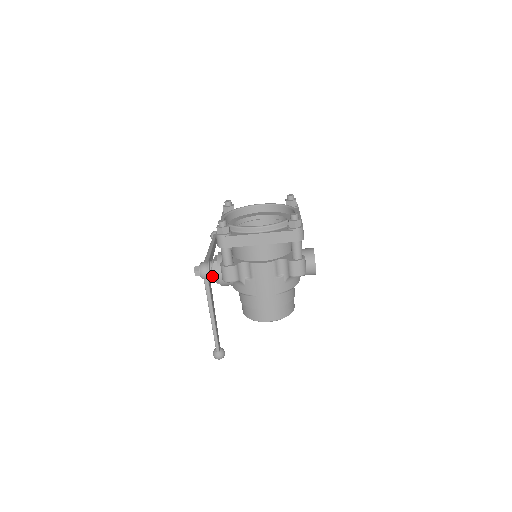
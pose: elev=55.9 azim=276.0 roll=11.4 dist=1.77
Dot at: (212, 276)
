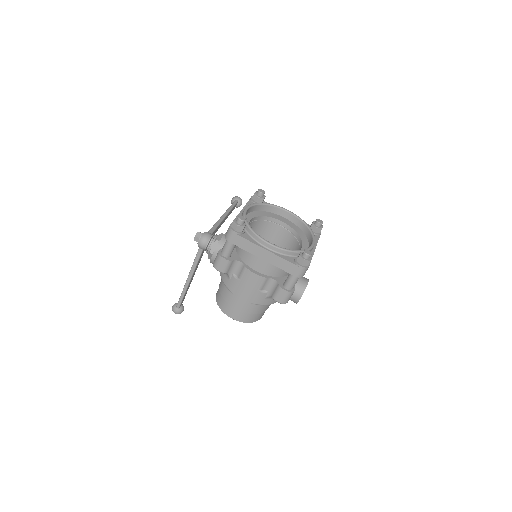
Dot at: (207, 250)
